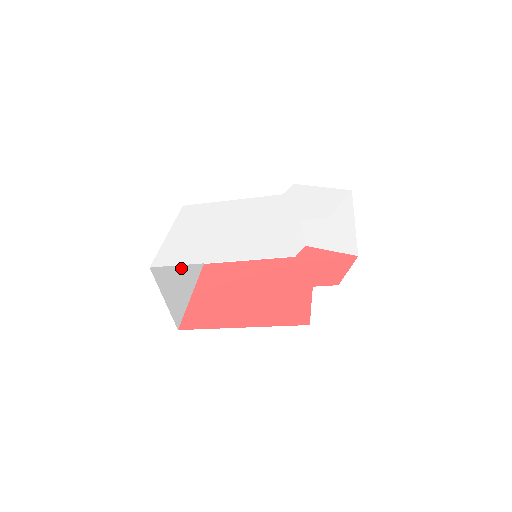
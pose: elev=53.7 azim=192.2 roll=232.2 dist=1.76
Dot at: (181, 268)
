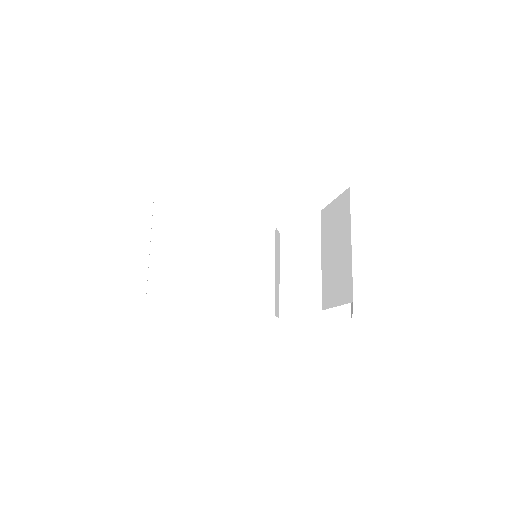
Dot at: occluded
